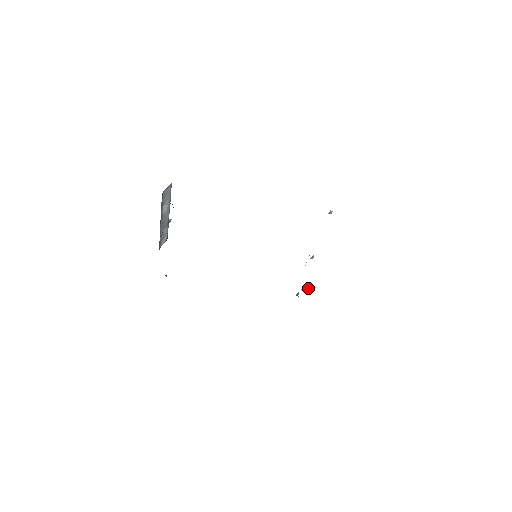
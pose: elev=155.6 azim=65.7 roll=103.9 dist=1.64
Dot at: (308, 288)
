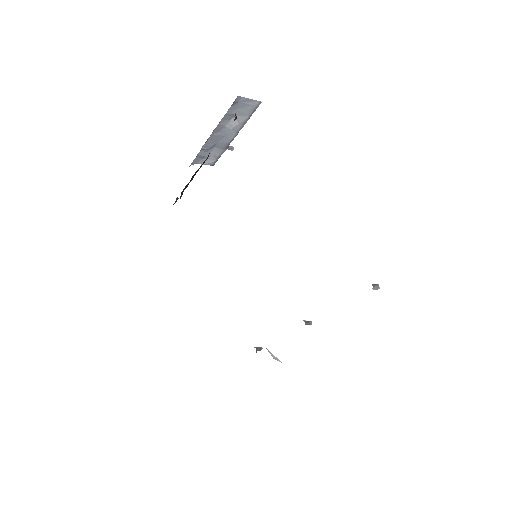
Dot at: occluded
